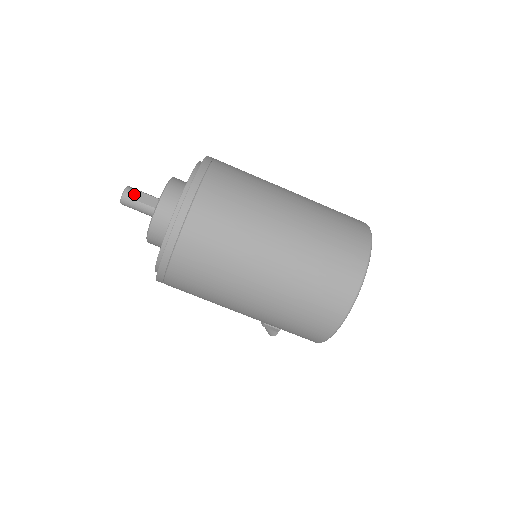
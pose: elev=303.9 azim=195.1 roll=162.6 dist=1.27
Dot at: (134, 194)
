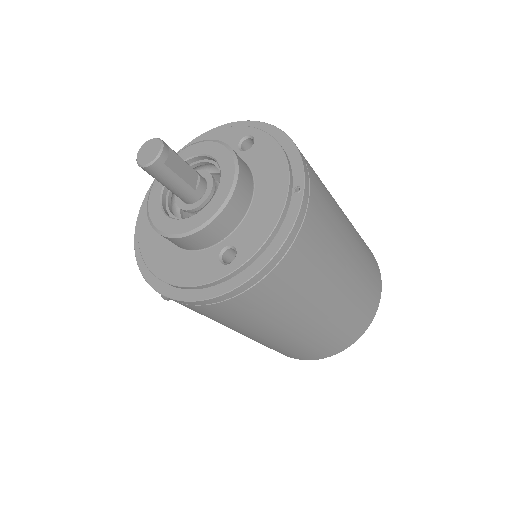
Dot at: (171, 159)
